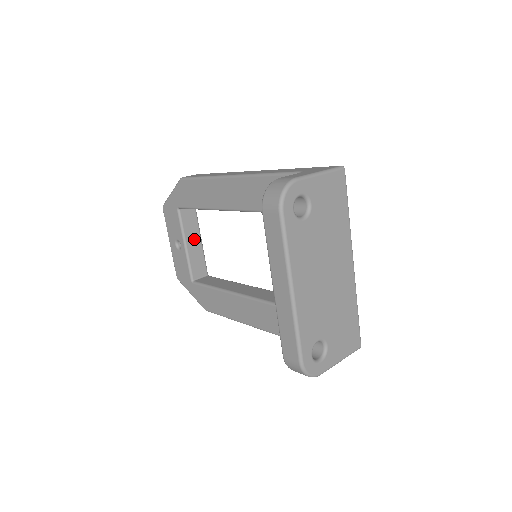
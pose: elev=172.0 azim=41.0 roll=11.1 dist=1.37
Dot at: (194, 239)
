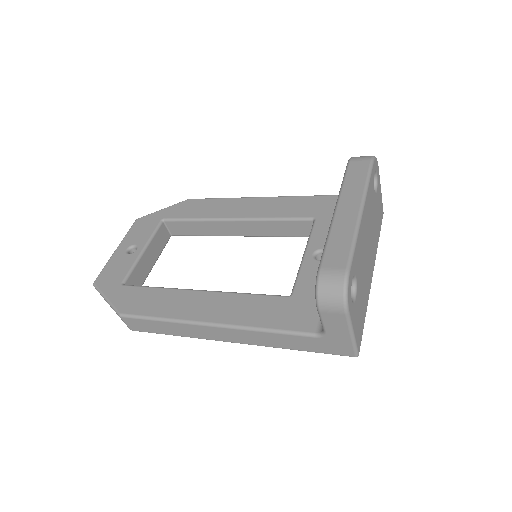
Dot at: (152, 256)
